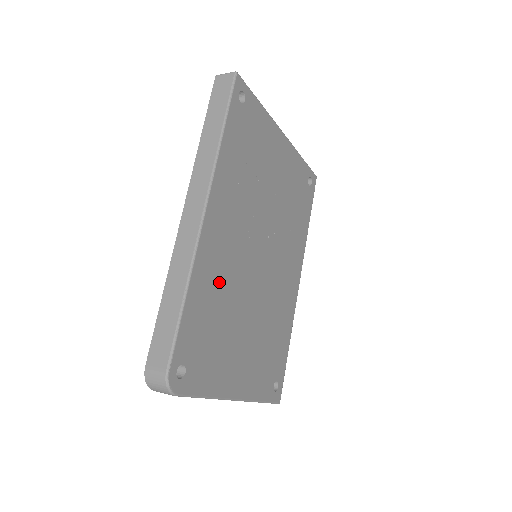
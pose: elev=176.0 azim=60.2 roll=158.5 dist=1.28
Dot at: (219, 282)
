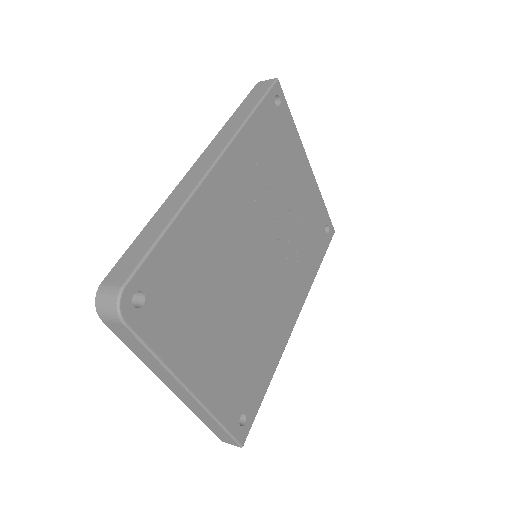
Dot at: (210, 242)
